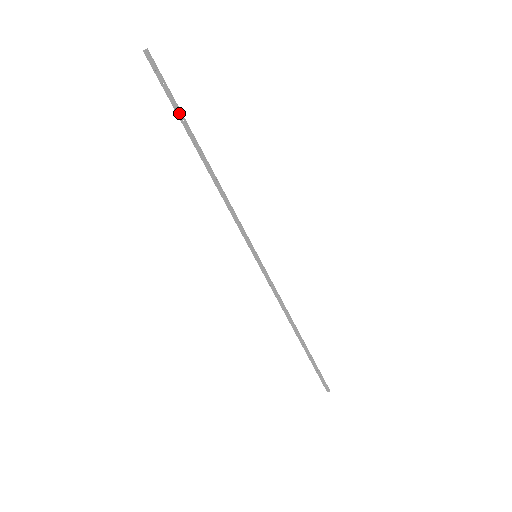
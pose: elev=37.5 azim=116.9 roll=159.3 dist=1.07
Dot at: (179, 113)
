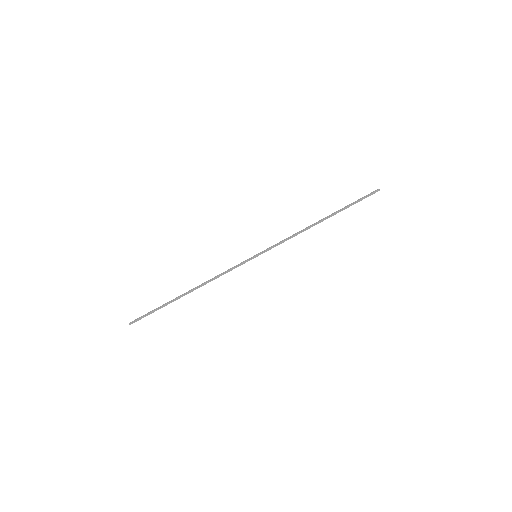
Dot at: occluded
